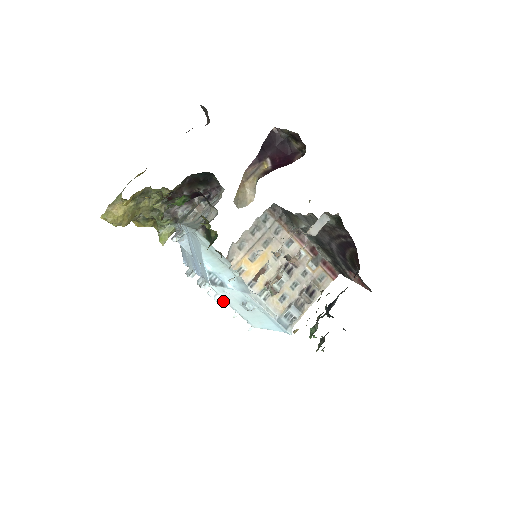
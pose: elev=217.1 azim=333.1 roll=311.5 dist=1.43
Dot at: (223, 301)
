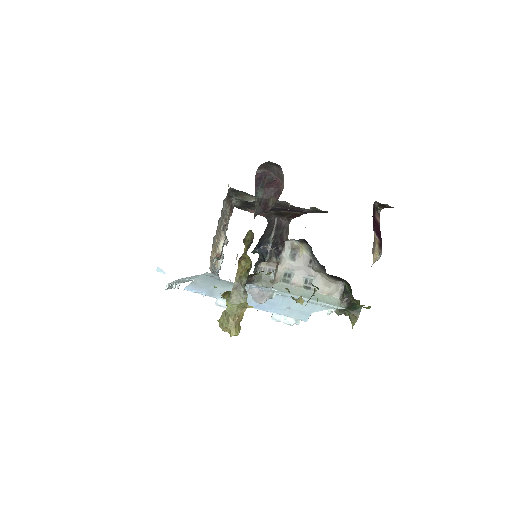
Dot at: (171, 285)
